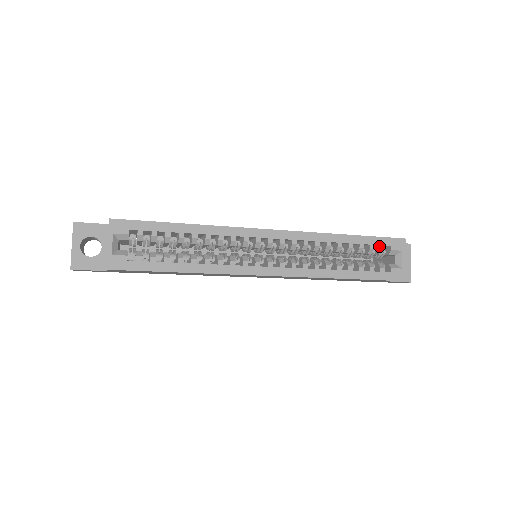
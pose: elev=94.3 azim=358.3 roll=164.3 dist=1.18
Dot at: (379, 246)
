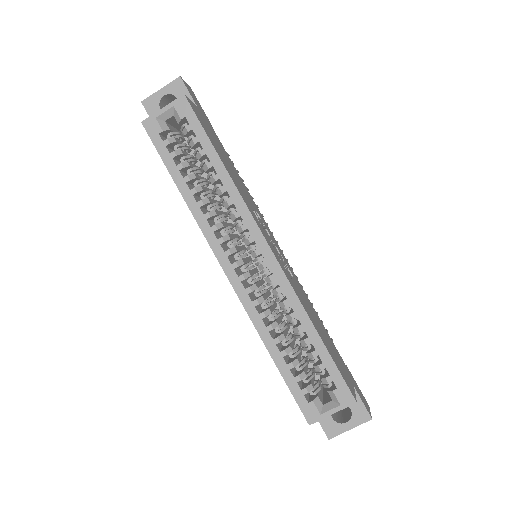
Dot at: (329, 375)
